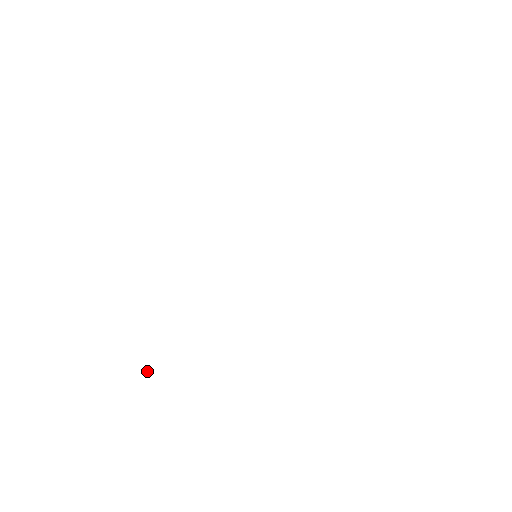
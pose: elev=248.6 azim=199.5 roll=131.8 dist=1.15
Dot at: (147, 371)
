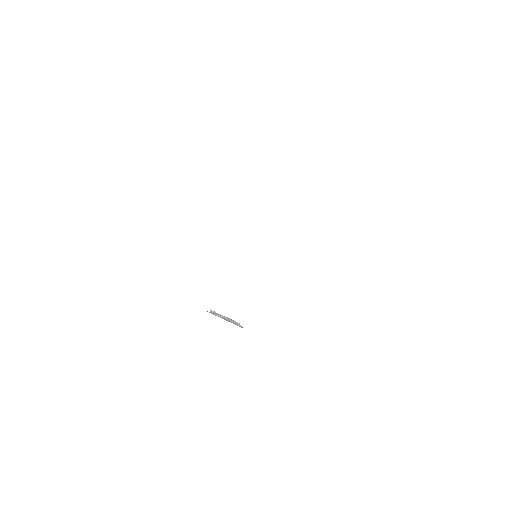
Dot at: (221, 315)
